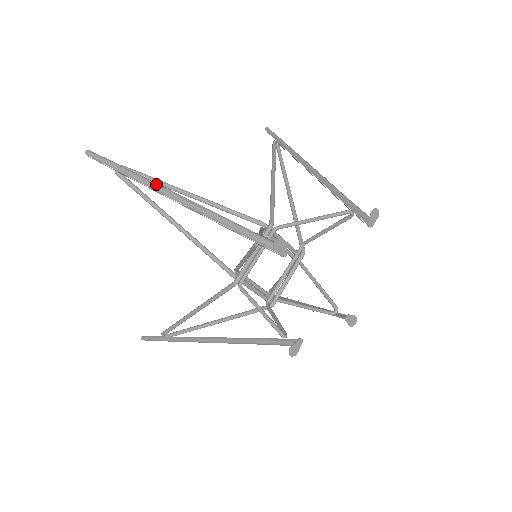
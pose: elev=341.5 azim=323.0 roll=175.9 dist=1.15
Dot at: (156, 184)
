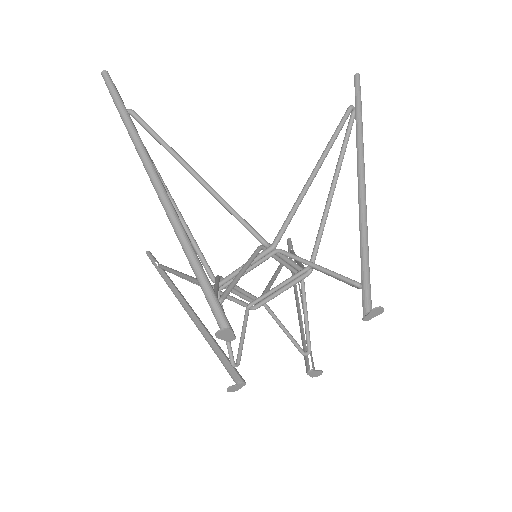
Dot at: (150, 167)
